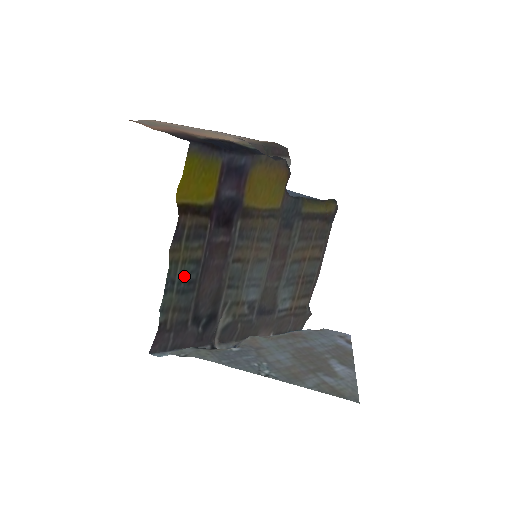
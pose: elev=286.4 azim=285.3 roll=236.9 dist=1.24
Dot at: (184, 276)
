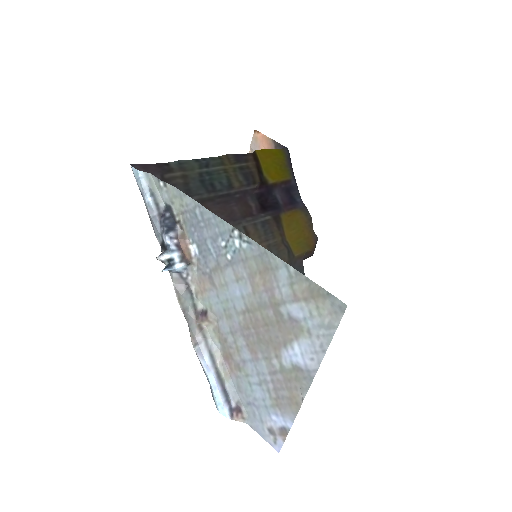
Dot at: (215, 176)
